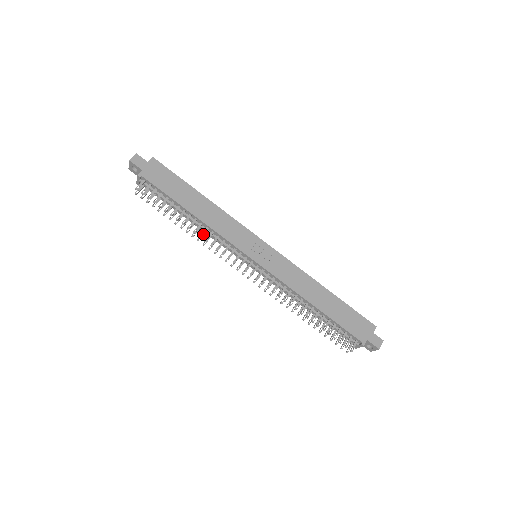
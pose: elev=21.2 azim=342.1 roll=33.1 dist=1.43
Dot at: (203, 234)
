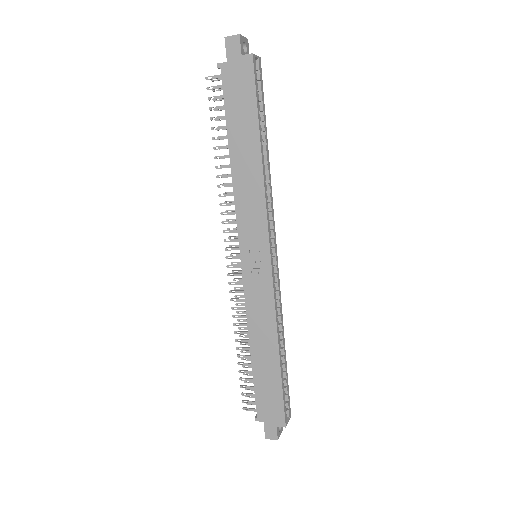
Dot at: occluded
